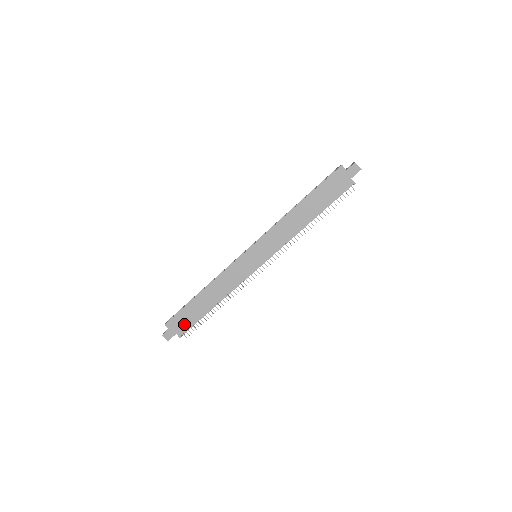
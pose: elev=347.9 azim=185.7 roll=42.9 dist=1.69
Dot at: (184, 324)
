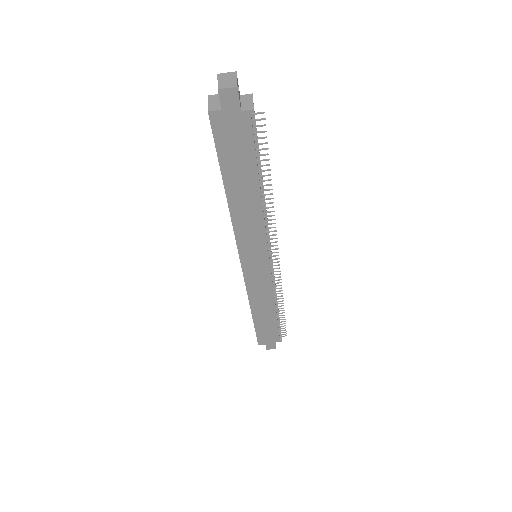
Dot at: (272, 335)
